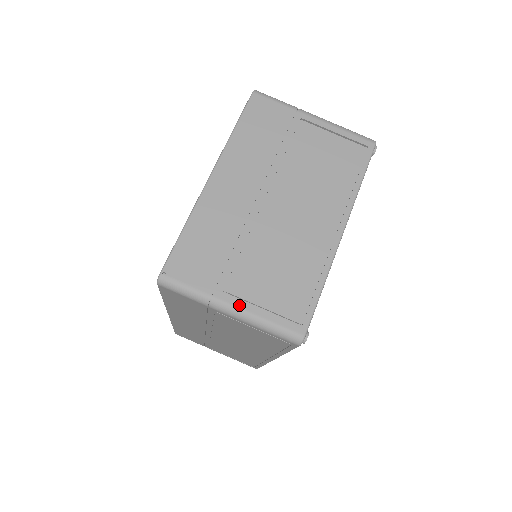
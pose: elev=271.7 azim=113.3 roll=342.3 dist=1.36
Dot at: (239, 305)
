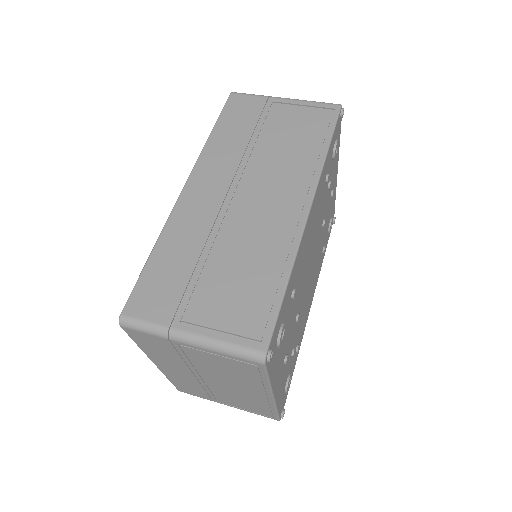
Dot at: occluded
